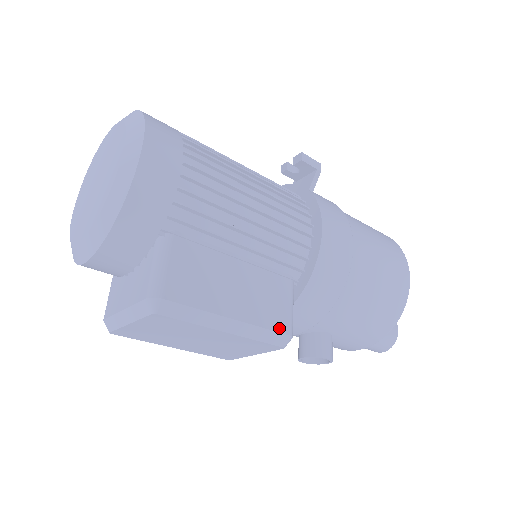
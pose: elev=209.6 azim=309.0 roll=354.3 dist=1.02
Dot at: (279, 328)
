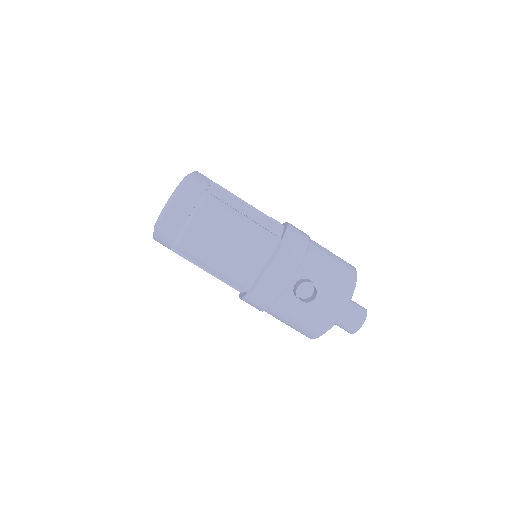
Dot at: occluded
